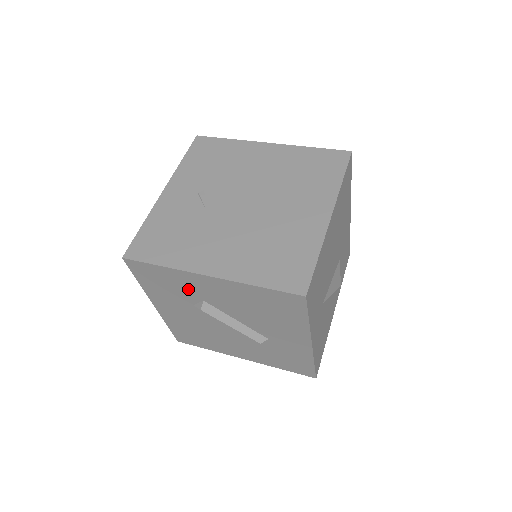
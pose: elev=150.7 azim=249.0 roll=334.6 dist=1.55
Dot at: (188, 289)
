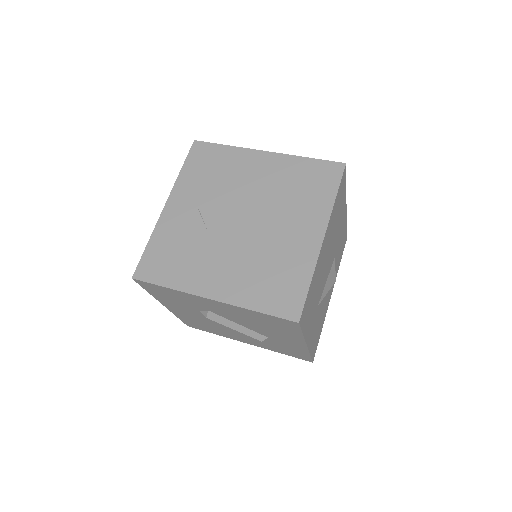
Dot at: (194, 303)
